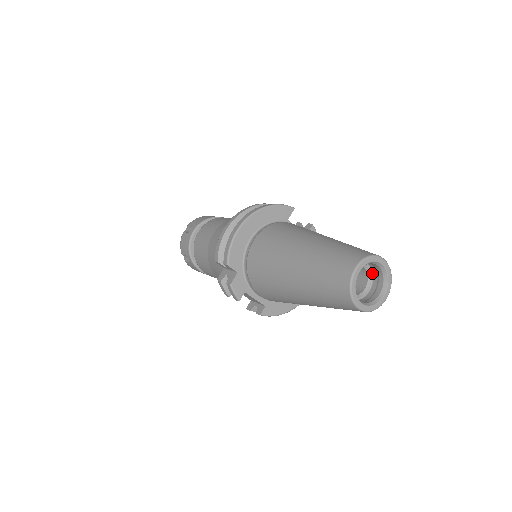
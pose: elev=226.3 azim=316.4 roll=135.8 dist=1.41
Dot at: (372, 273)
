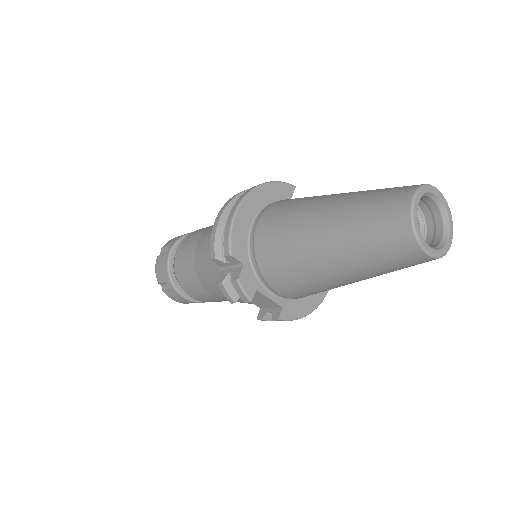
Dot at: (424, 217)
